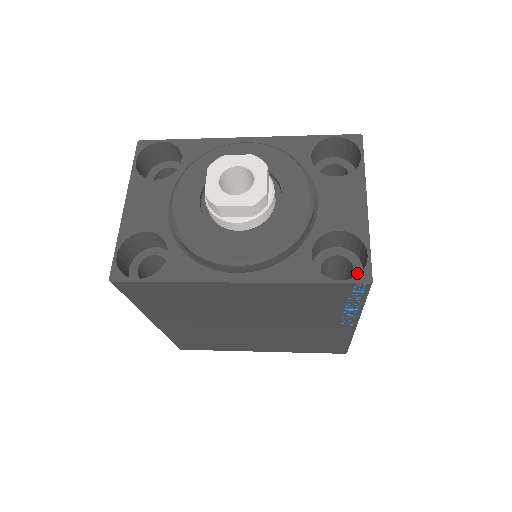
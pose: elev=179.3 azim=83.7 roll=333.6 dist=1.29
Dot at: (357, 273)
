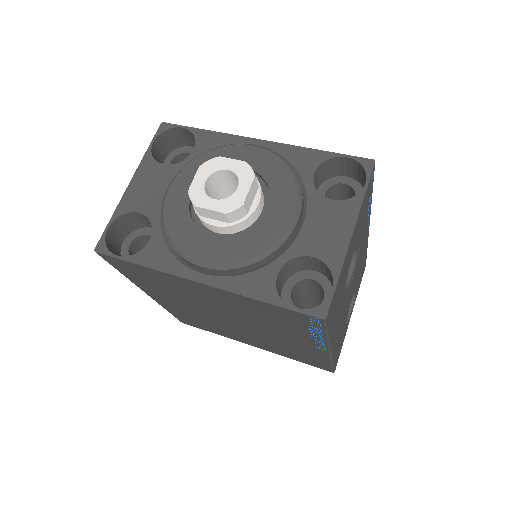
Dot at: occluded
